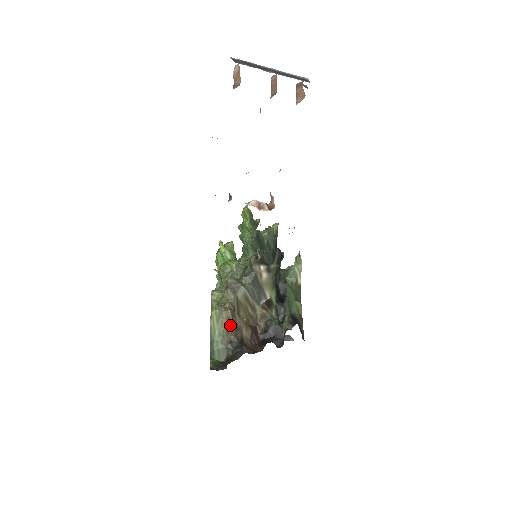
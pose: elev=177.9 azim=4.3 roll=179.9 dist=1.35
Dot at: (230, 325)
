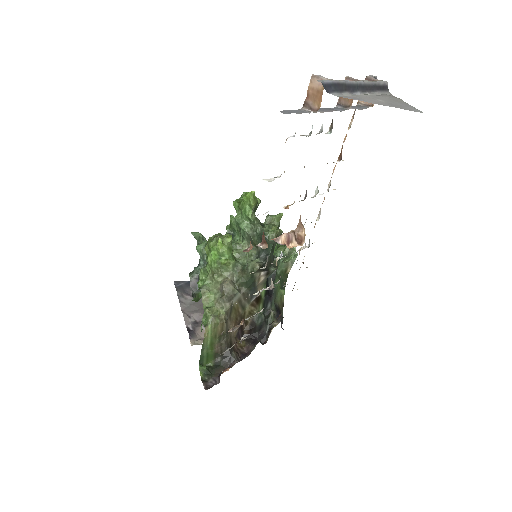
Dot at: (223, 334)
